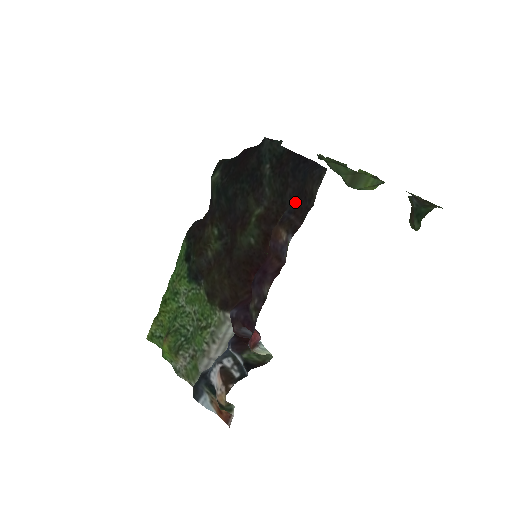
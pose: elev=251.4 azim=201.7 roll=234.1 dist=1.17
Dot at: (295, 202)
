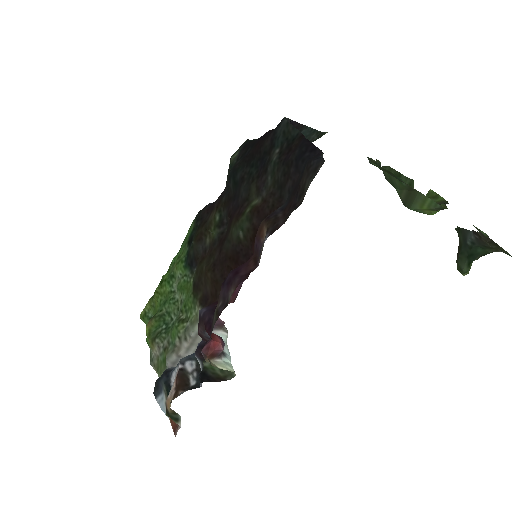
Dot at: (290, 197)
